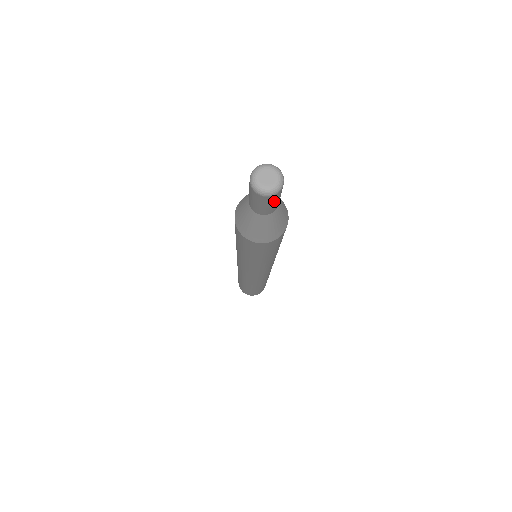
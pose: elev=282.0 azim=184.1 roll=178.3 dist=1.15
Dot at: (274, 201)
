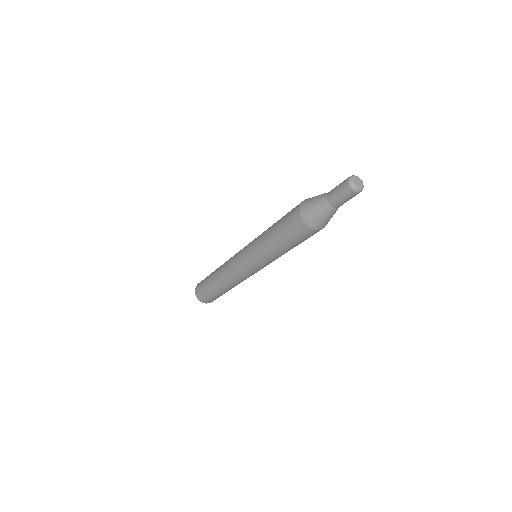
Dot at: (346, 197)
